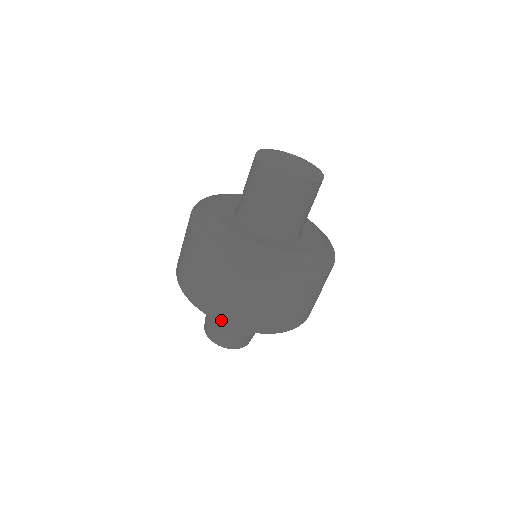
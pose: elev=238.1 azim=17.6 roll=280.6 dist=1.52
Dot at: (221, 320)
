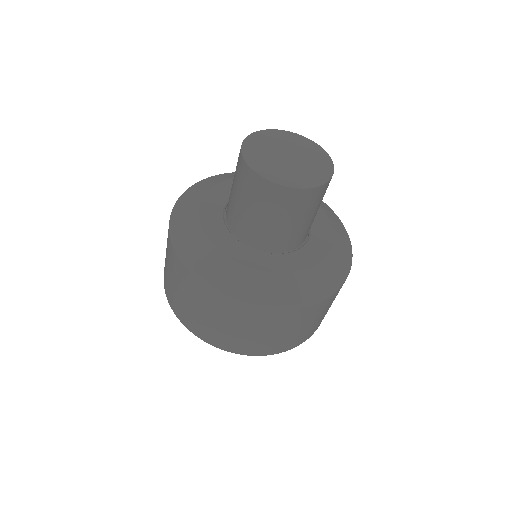
Dot at: (294, 347)
